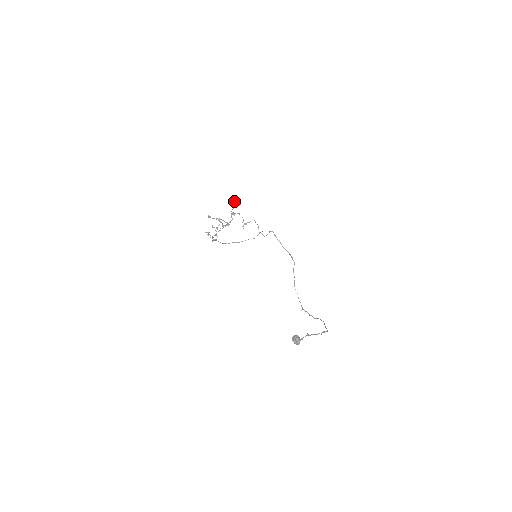
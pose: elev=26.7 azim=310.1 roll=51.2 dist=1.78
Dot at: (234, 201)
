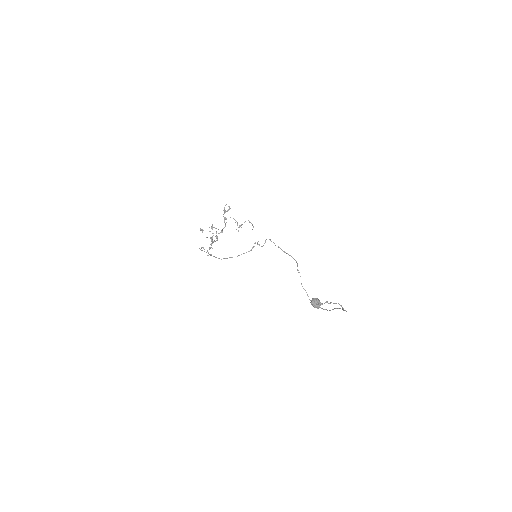
Dot at: occluded
